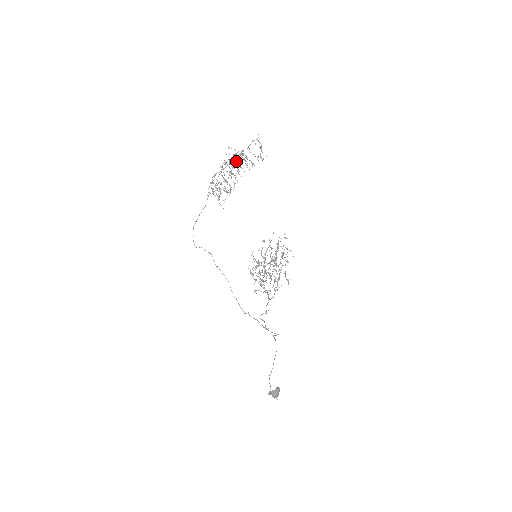
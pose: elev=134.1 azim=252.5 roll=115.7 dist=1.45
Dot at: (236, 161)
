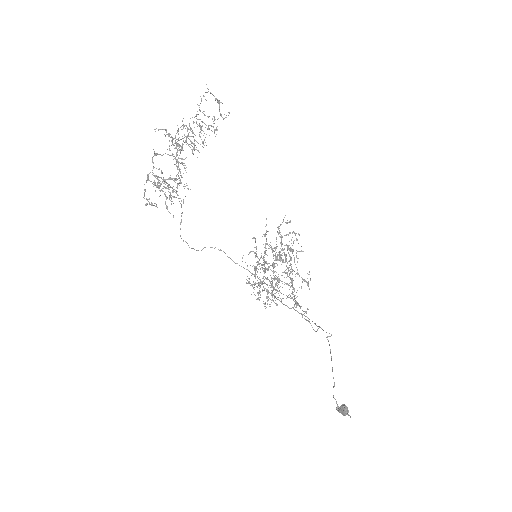
Dot at: occluded
